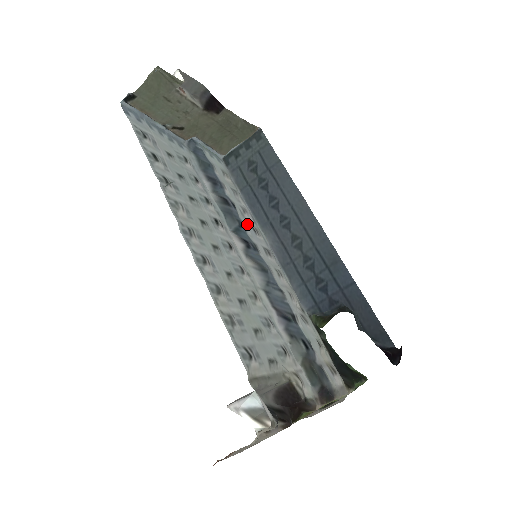
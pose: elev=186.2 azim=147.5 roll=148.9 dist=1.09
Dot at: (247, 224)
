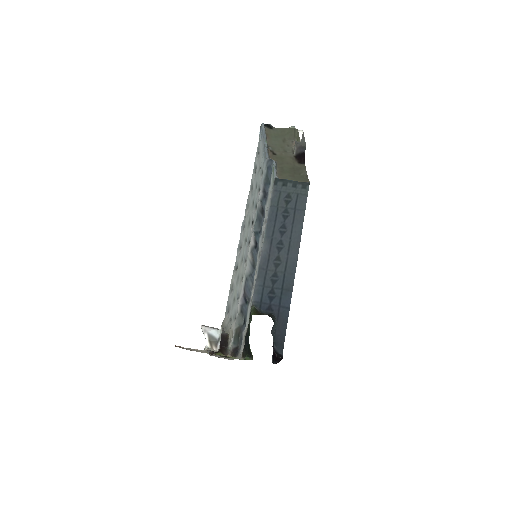
Dot at: (262, 232)
